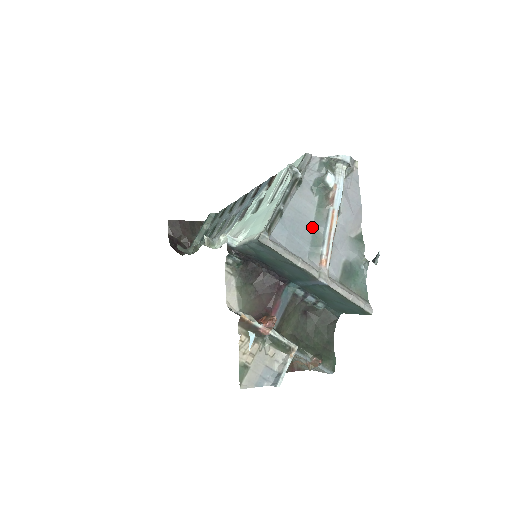
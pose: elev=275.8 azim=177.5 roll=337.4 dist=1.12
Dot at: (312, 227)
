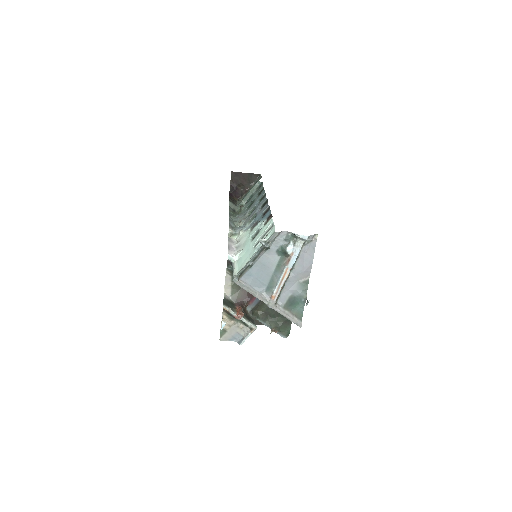
Dot at: (272, 274)
